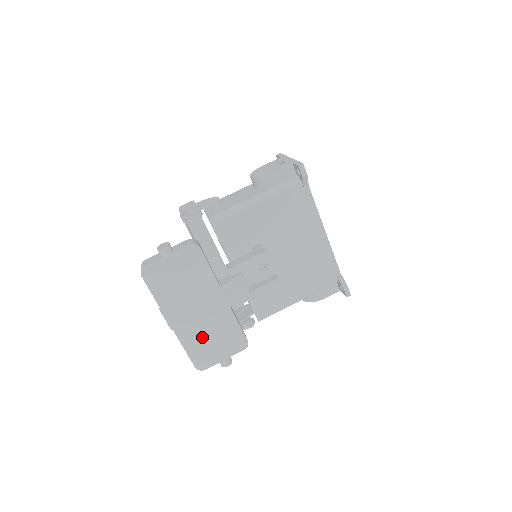
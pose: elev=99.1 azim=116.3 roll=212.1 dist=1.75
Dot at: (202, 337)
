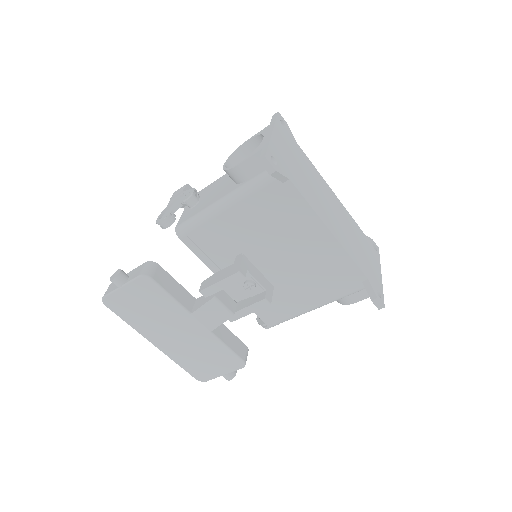
Dot at: (191, 356)
